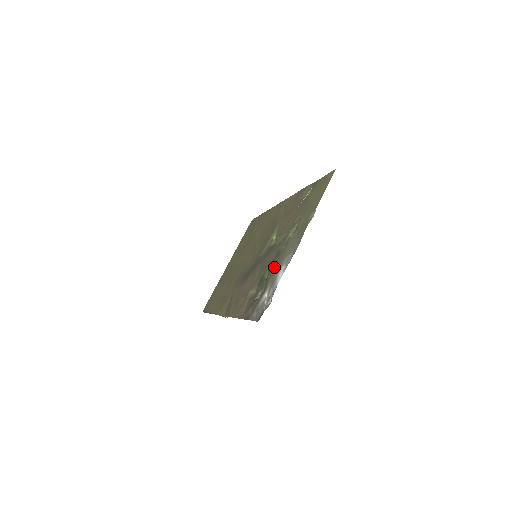
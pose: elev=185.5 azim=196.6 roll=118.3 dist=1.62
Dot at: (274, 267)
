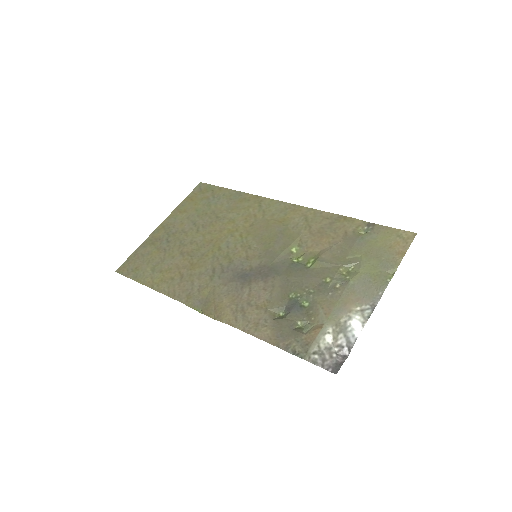
Dot at: (330, 304)
